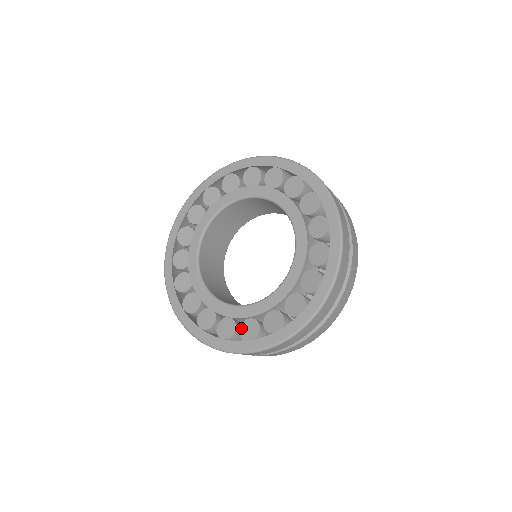
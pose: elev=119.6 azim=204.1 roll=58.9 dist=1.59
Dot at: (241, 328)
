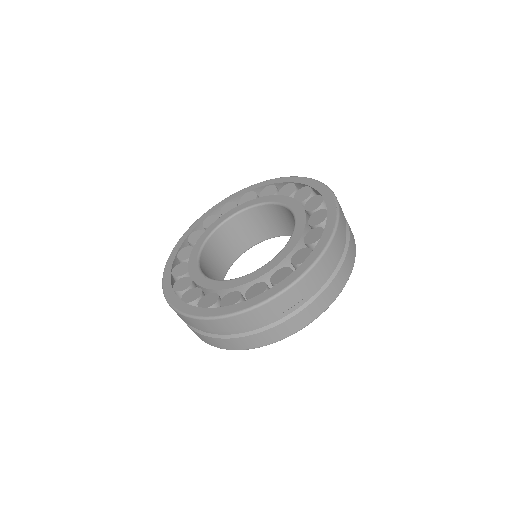
Dot at: (272, 280)
